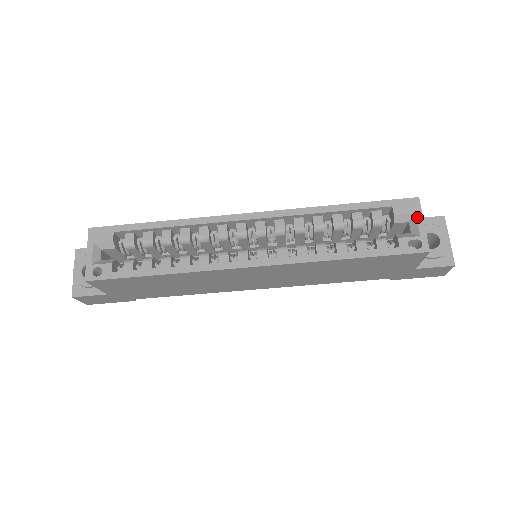
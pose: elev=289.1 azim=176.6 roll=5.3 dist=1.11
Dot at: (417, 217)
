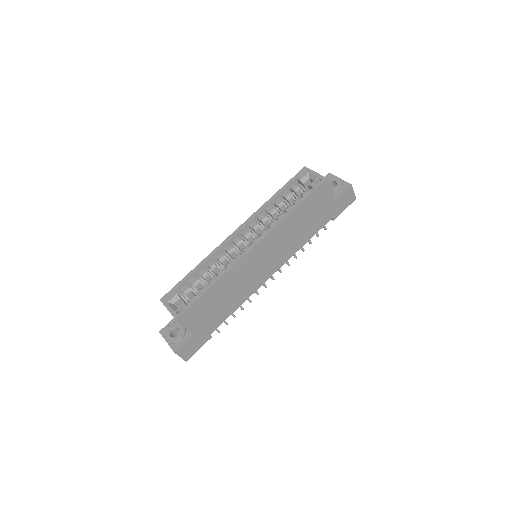
Dot at: (310, 173)
